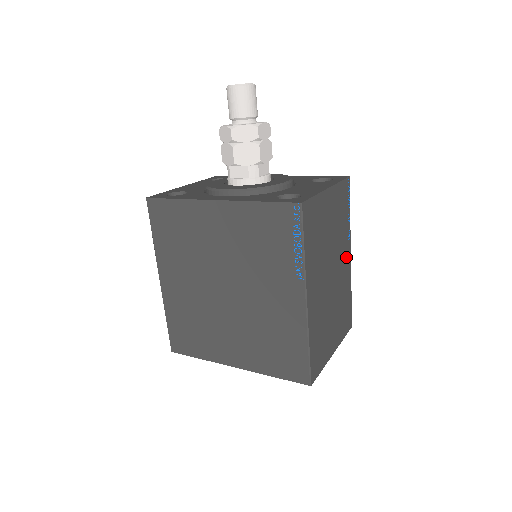
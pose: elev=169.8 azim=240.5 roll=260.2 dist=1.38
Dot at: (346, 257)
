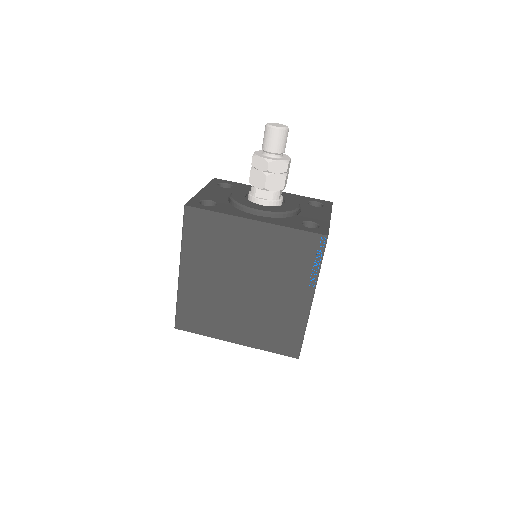
Dot at: occluded
